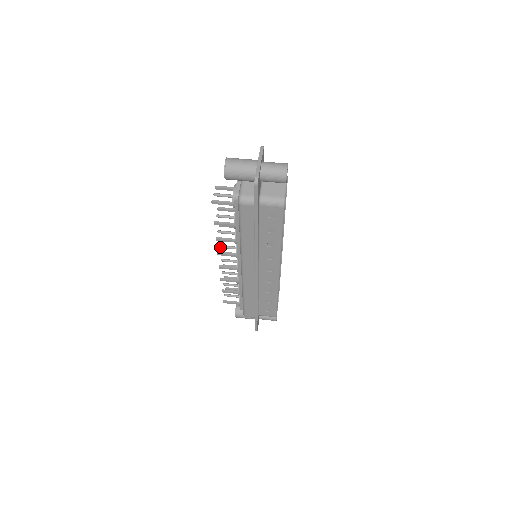
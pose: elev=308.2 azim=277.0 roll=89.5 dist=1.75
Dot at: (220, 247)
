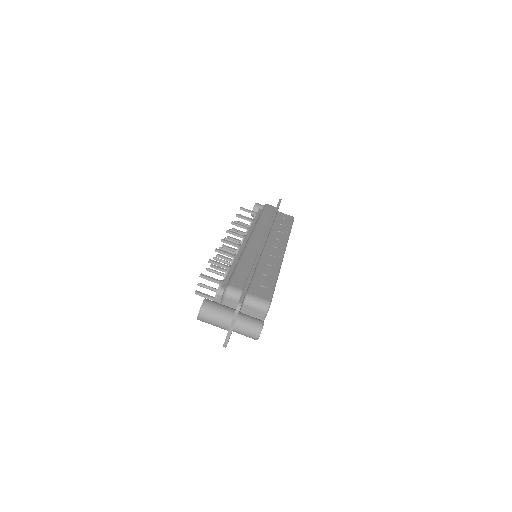
Dot at: (220, 249)
